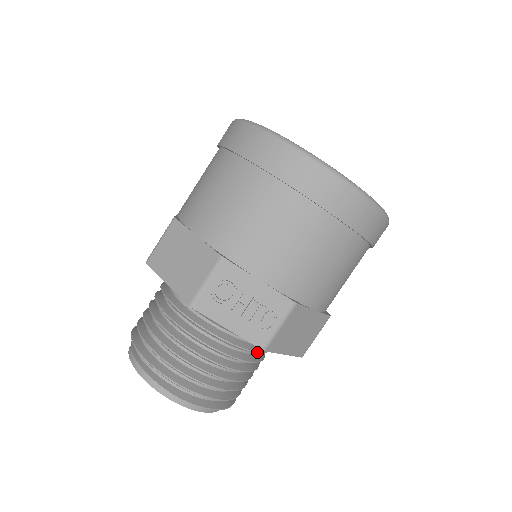
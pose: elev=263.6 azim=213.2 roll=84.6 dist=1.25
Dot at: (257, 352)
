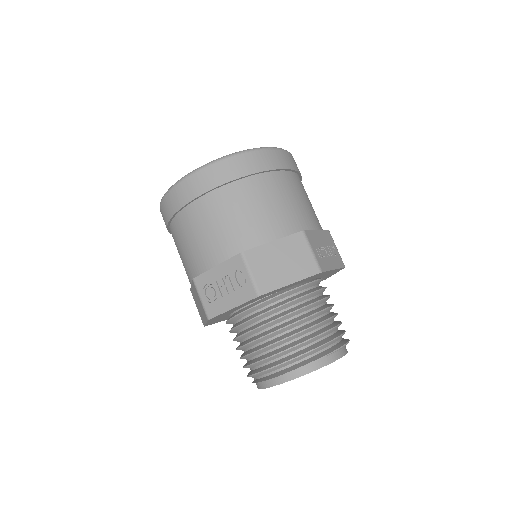
Dot at: (289, 302)
